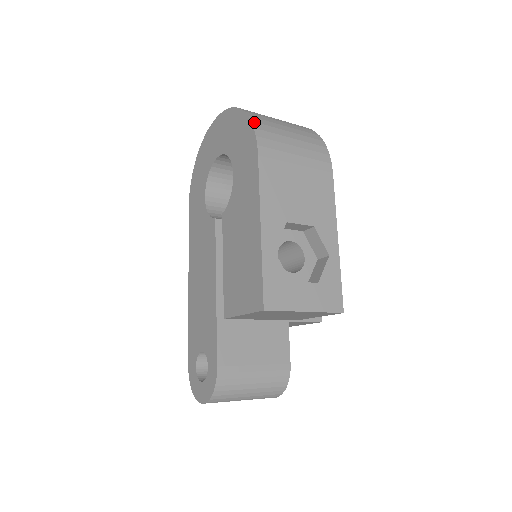
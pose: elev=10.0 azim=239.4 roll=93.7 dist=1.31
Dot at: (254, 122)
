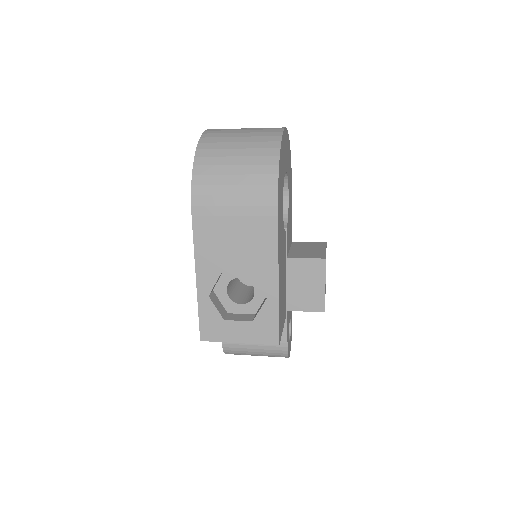
Dot at: (195, 175)
